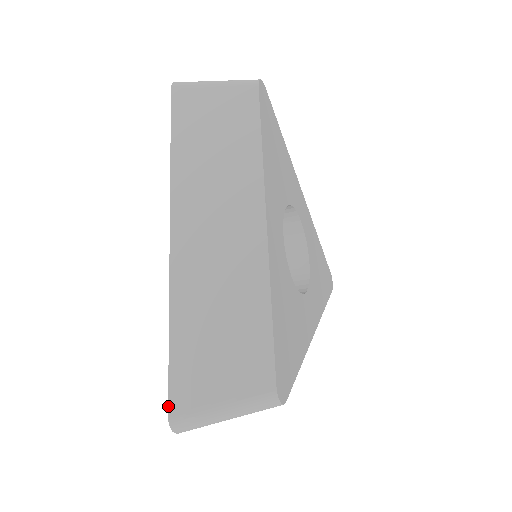
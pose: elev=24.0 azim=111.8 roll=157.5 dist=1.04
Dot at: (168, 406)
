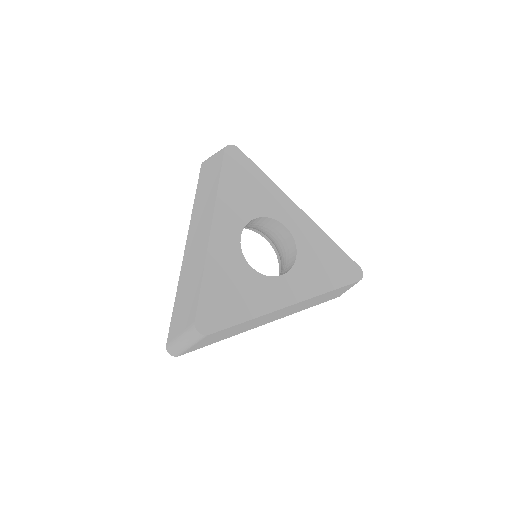
Dot at: (167, 339)
